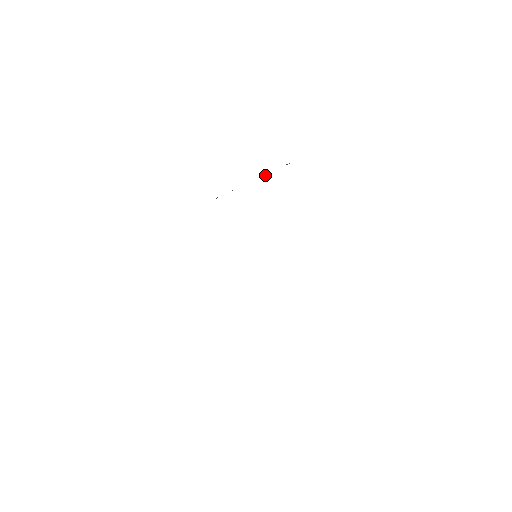
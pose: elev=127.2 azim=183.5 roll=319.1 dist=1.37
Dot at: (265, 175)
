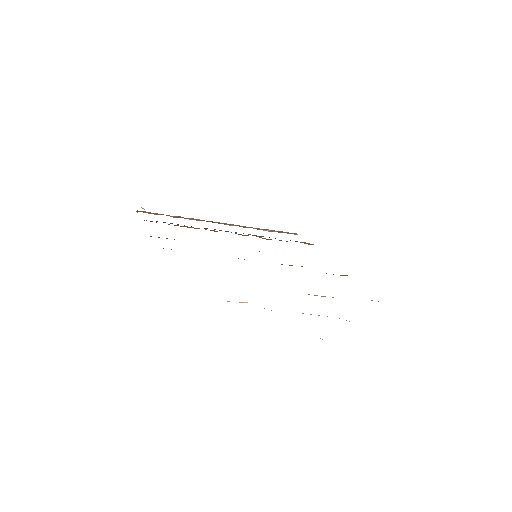
Dot at: occluded
